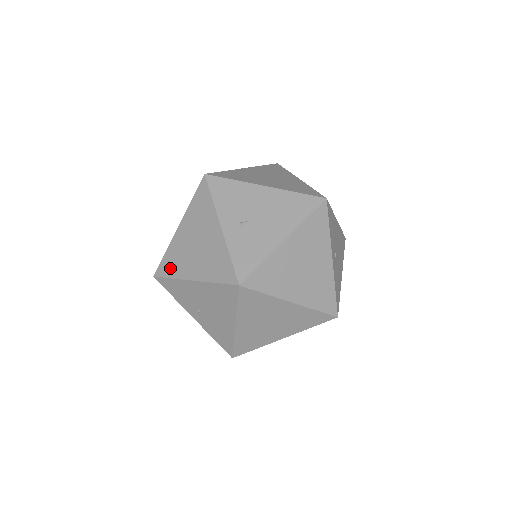
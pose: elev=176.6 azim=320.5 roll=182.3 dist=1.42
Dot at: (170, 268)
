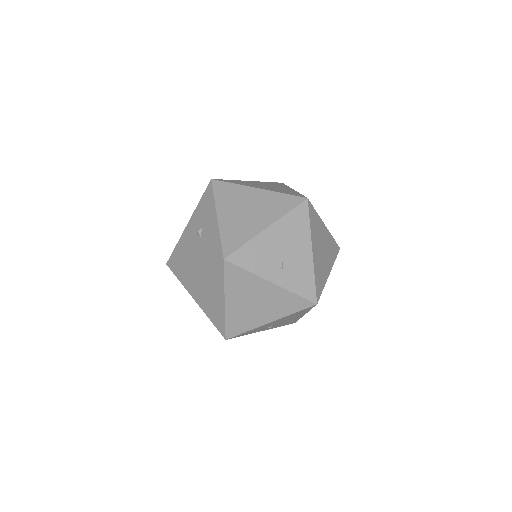
Dot at: (240, 328)
